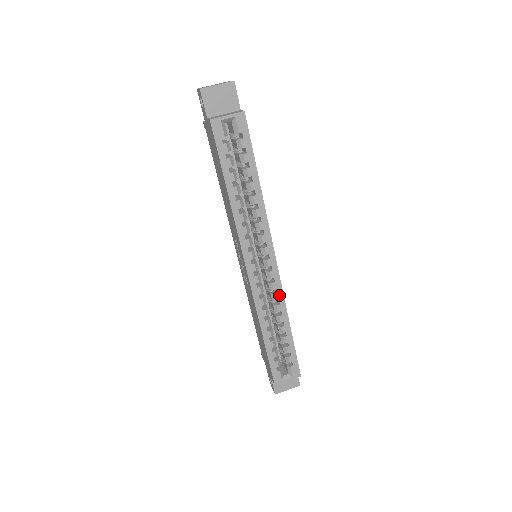
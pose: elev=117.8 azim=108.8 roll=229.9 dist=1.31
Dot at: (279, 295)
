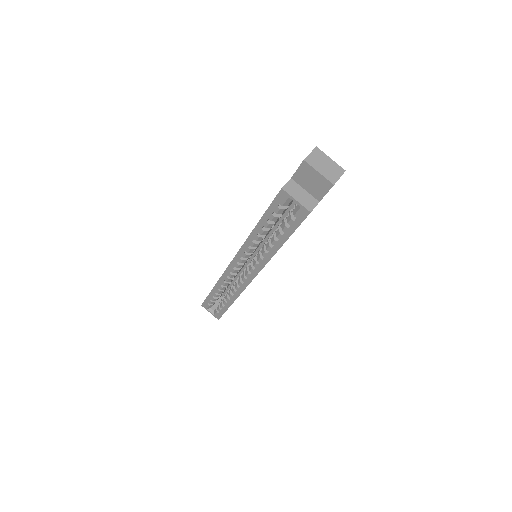
Dot at: (239, 289)
